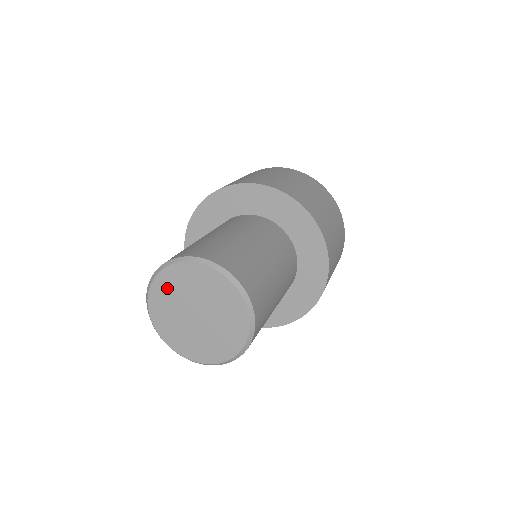
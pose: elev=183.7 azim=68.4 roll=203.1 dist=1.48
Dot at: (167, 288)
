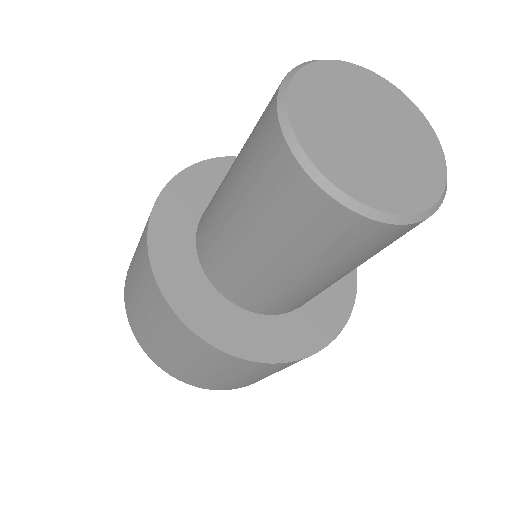
Dot at: (326, 84)
